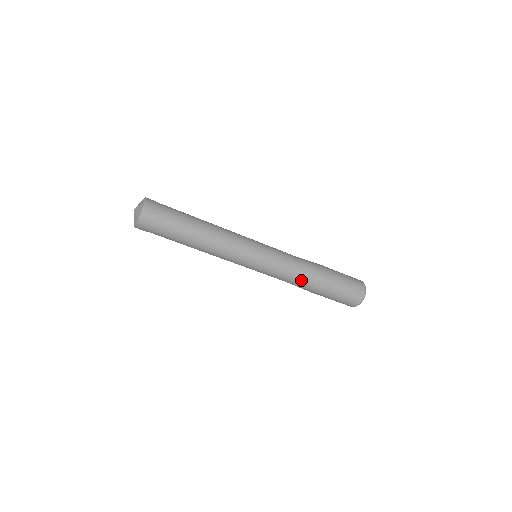
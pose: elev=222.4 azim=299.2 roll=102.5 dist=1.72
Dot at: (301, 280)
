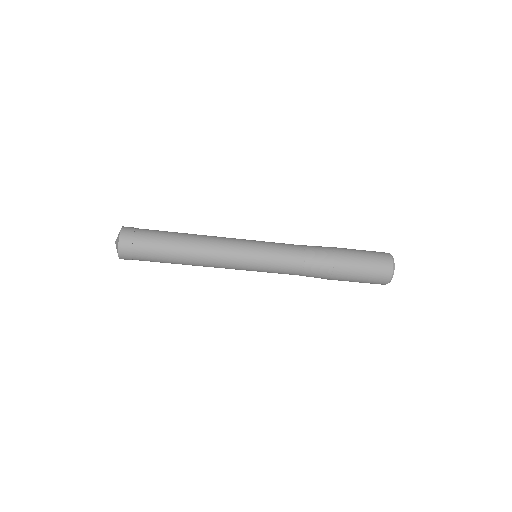
Dot at: (311, 271)
